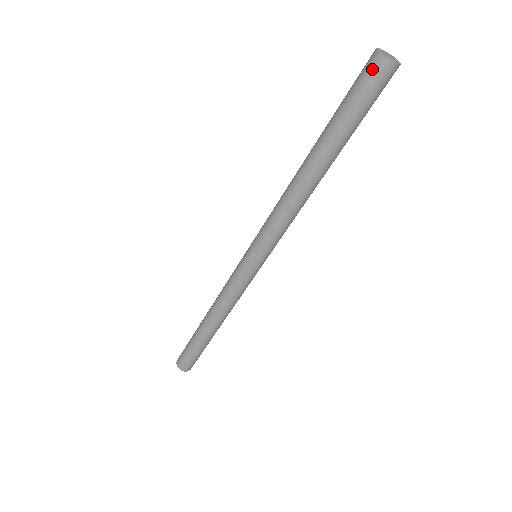
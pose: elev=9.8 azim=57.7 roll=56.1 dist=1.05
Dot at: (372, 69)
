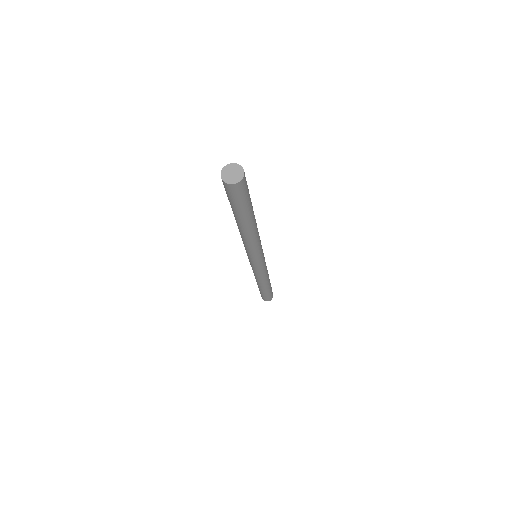
Dot at: (223, 184)
